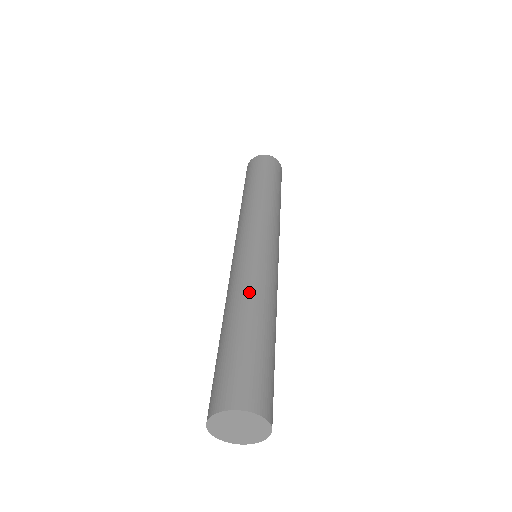
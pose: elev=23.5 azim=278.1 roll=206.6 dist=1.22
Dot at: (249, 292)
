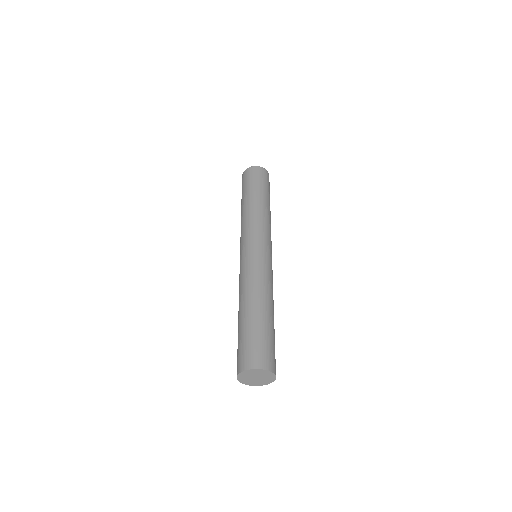
Dot at: (258, 289)
